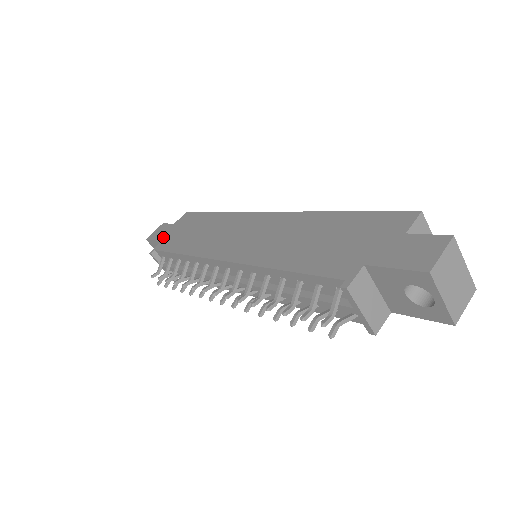
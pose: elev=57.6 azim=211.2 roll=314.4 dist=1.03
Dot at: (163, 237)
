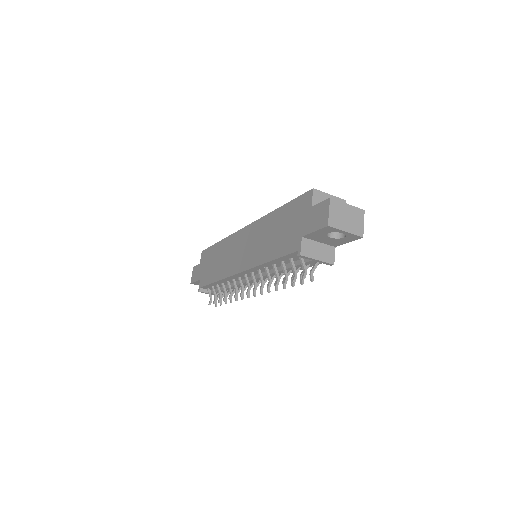
Dot at: (199, 276)
